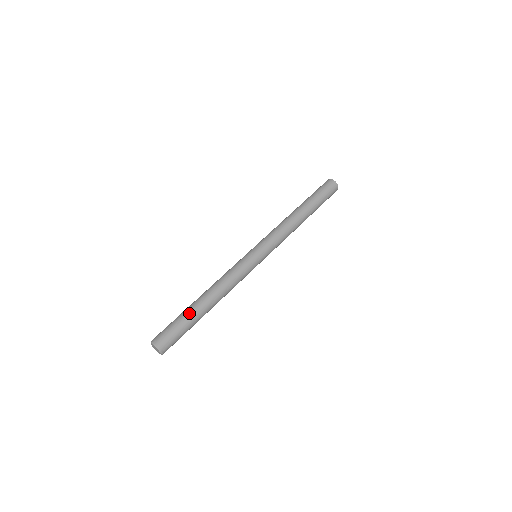
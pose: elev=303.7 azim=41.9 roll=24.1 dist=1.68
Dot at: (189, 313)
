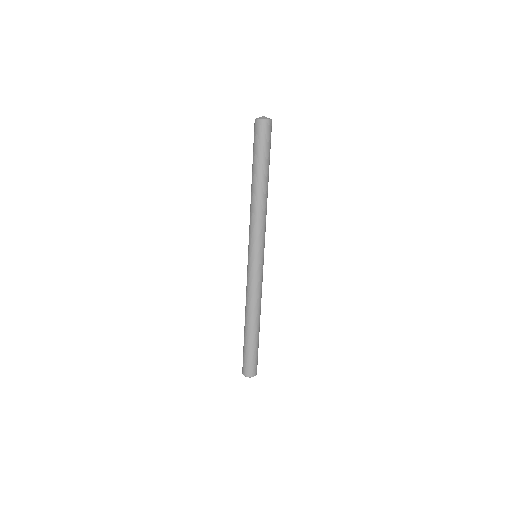
Dot at: (255, 342)
